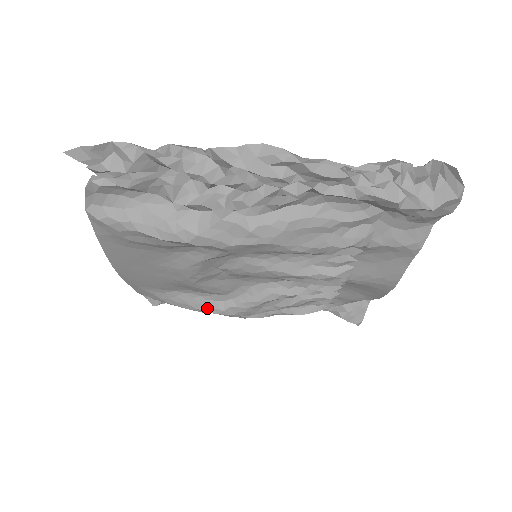
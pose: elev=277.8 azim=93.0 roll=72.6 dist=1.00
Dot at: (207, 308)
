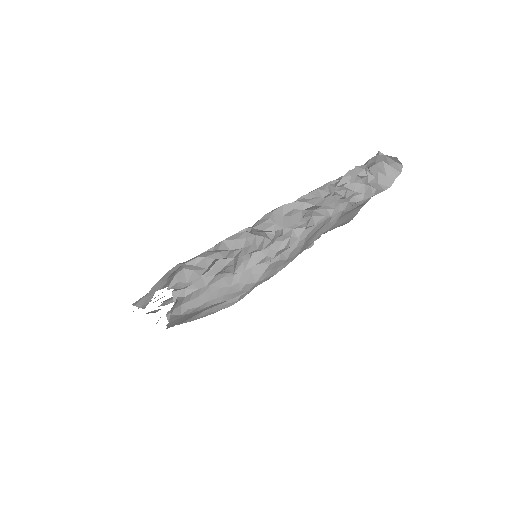
Dot at: (225, 306)
